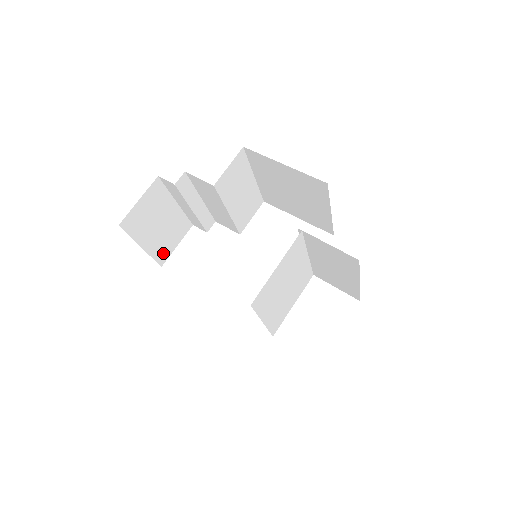
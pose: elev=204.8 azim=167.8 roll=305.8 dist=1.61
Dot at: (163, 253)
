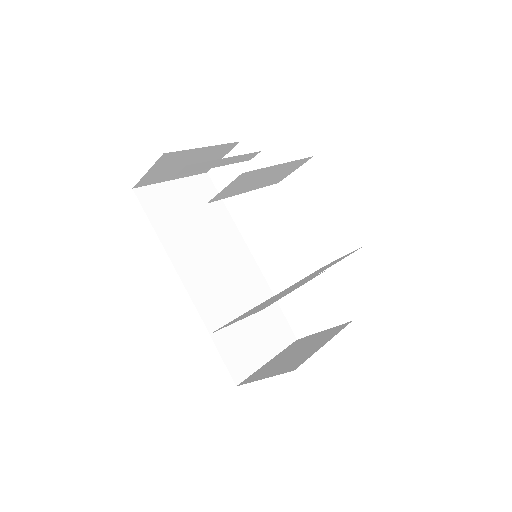
Dot at: occluded
